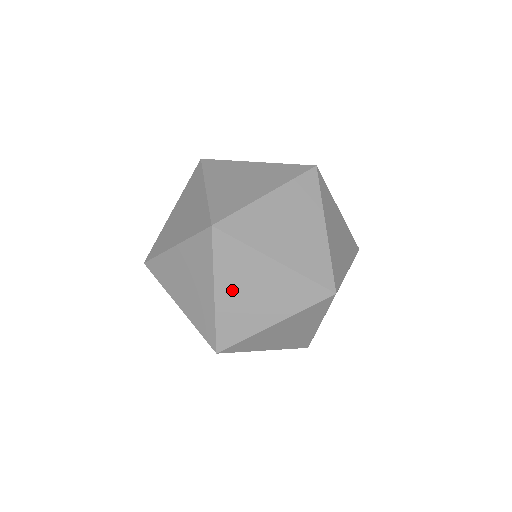
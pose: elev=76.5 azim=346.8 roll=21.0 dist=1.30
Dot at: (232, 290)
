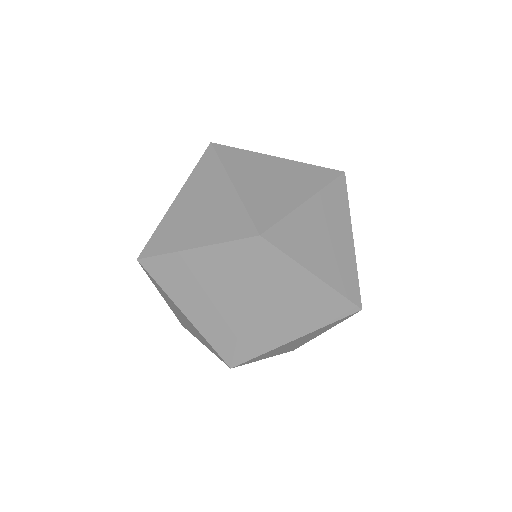
Dot at: (264, 304)
